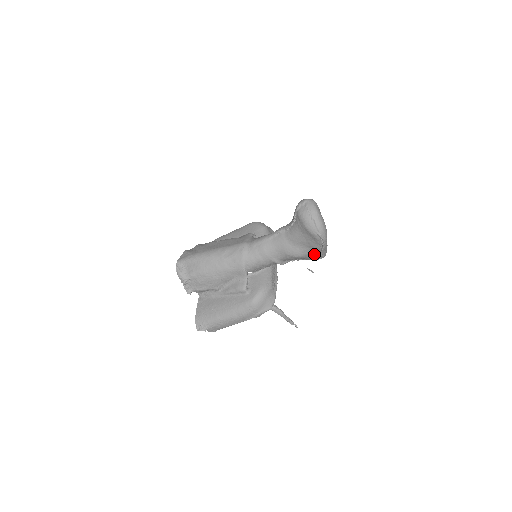
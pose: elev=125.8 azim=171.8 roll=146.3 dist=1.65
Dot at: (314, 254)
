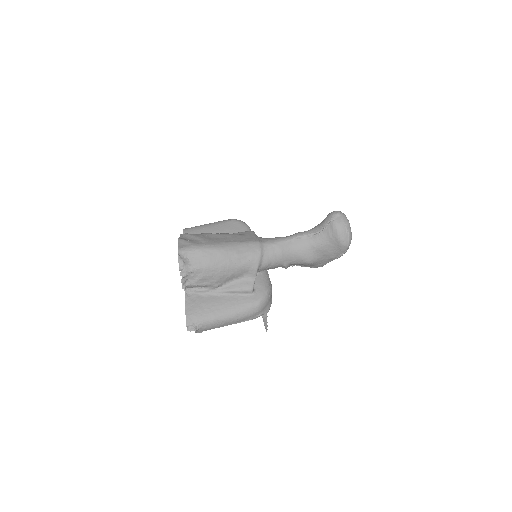
Dot at: (321, 262)
